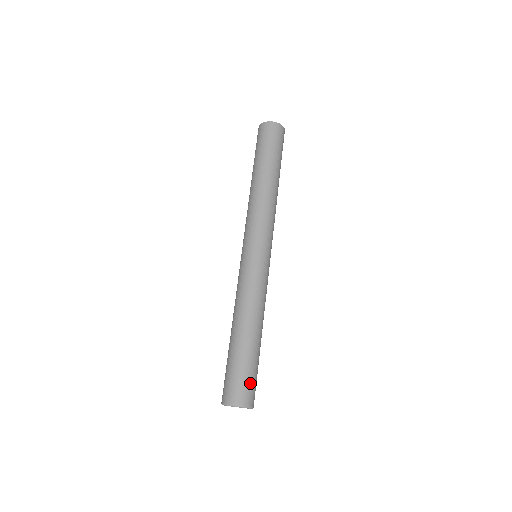
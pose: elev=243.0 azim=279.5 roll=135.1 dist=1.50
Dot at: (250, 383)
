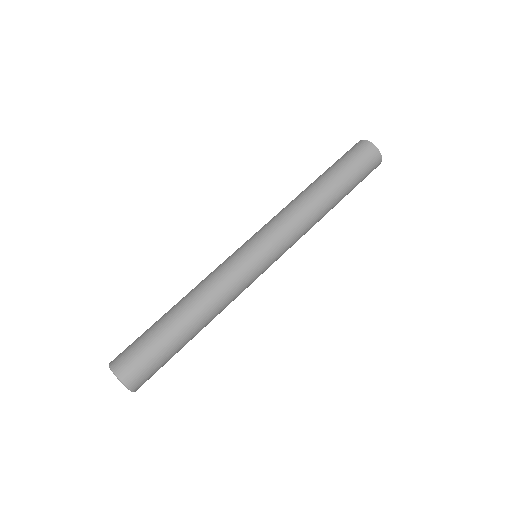
Dot at: (150, 368)
